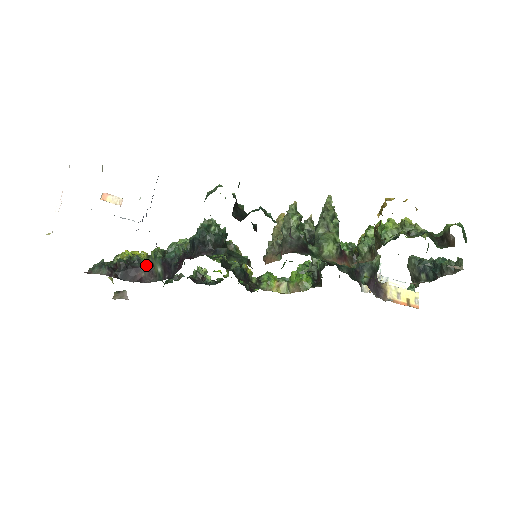
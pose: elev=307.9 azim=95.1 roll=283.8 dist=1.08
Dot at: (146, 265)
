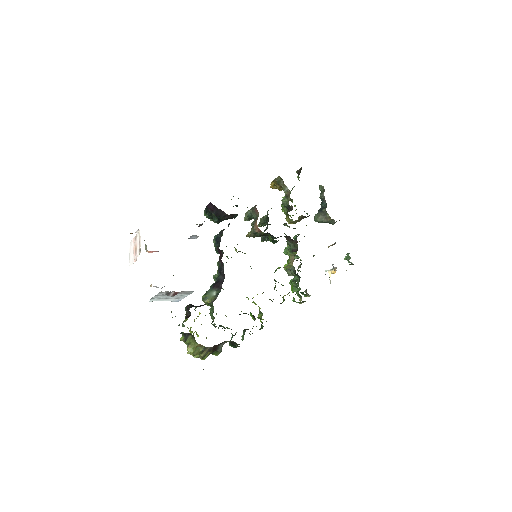
Dot at: occluded
